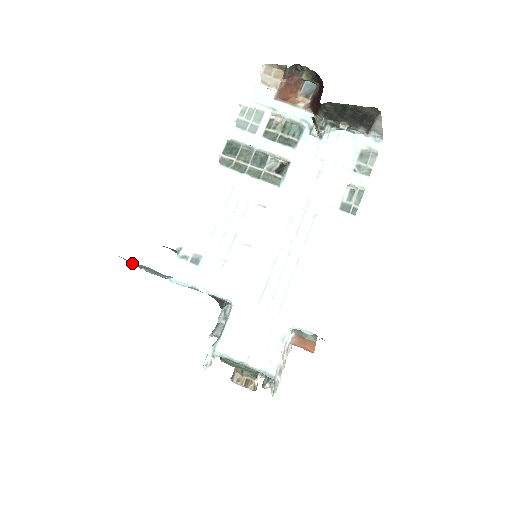
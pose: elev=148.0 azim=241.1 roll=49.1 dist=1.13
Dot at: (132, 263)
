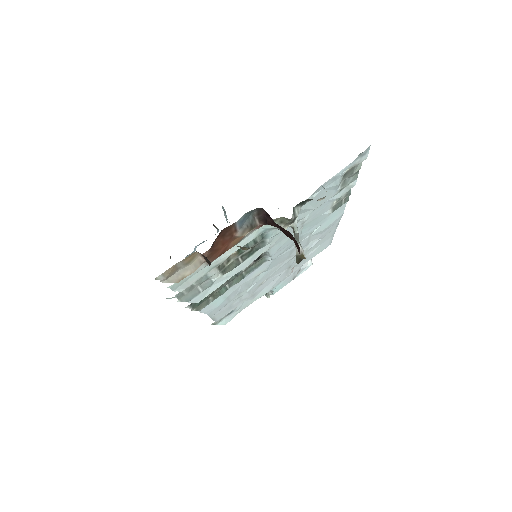
Dot at: occluded
